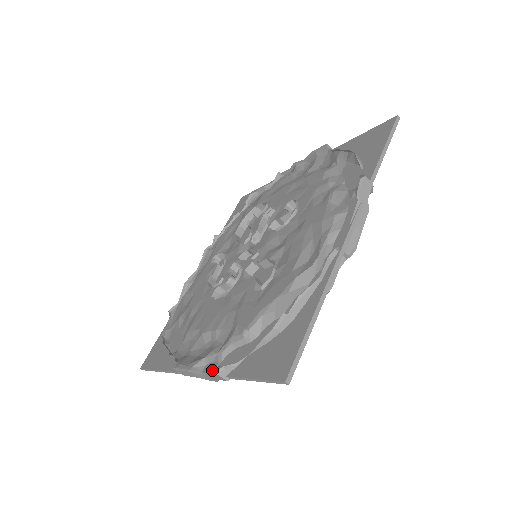
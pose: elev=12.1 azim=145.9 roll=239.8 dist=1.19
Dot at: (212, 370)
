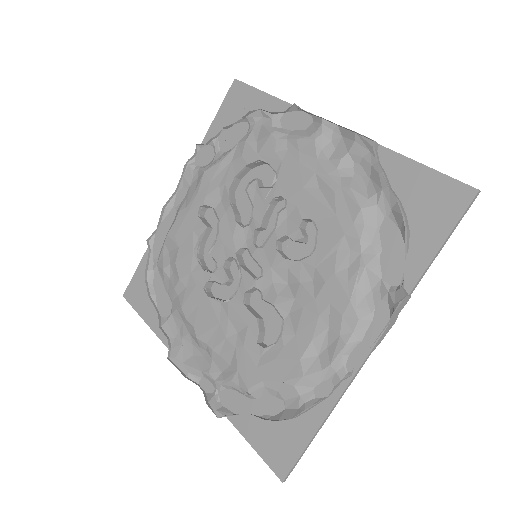
Dot at: (211, 401)
